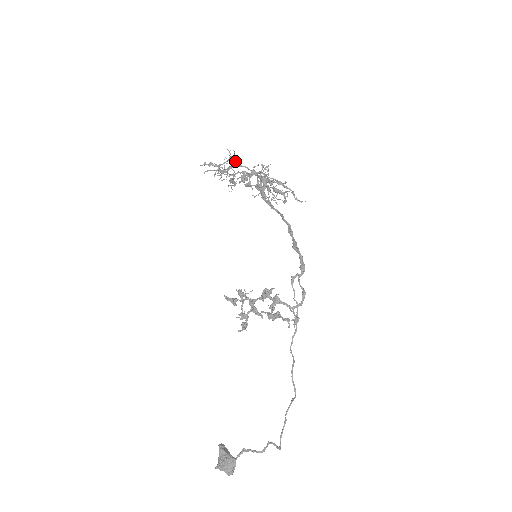
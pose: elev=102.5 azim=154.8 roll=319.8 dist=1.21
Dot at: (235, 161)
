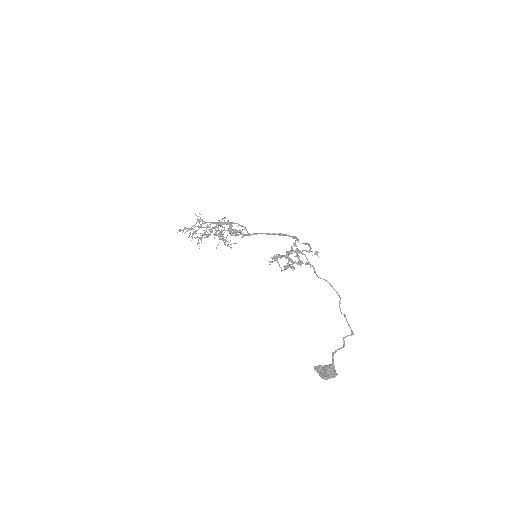
Dot at: (202, 221)
